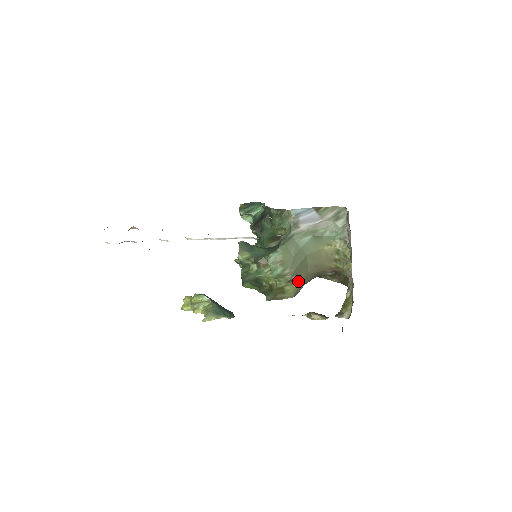
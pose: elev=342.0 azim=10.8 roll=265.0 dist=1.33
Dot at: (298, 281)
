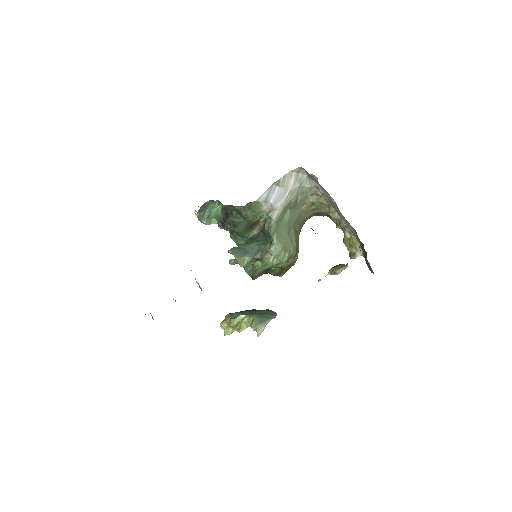
Dot at: (298, 248)
